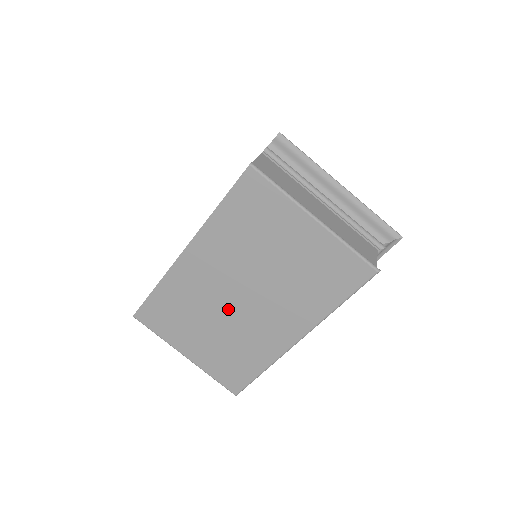
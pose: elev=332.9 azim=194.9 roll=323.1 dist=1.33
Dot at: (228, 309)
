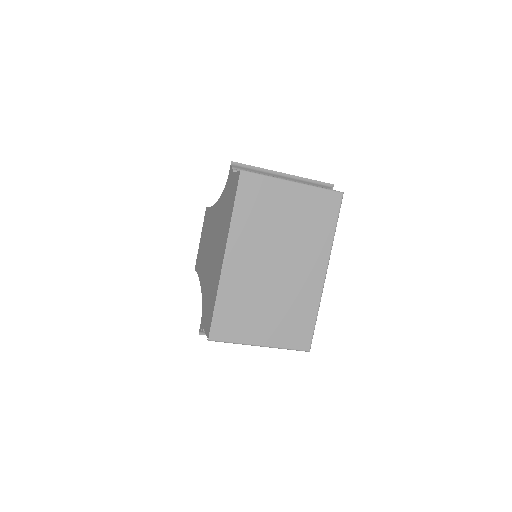
Dot at: (272, 282)
